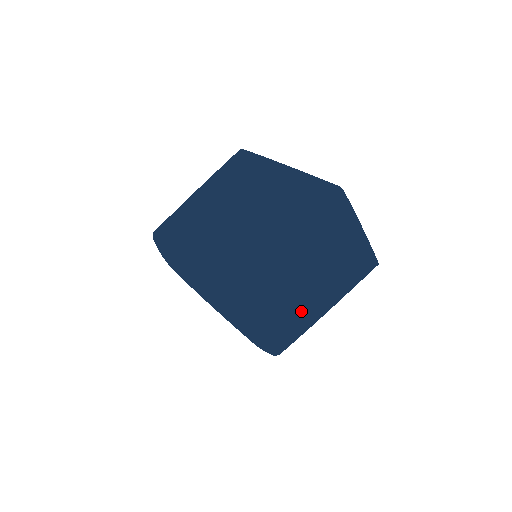
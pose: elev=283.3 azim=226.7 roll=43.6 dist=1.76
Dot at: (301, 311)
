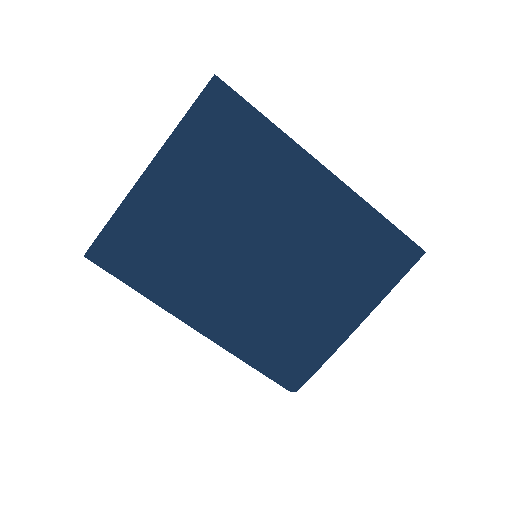
Dot at: occluded
